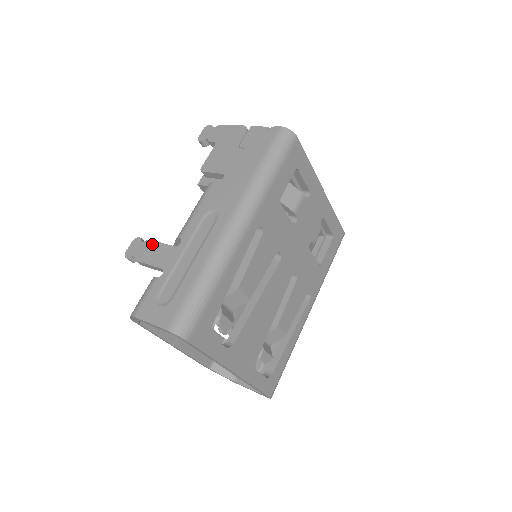
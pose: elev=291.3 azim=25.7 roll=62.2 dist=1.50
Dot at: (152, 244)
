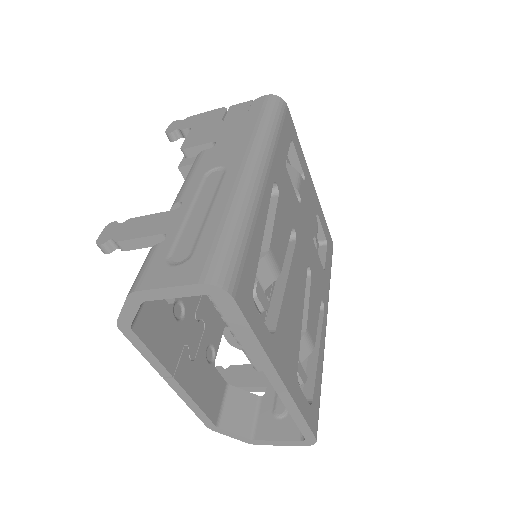
Dot at: (137, 220)
